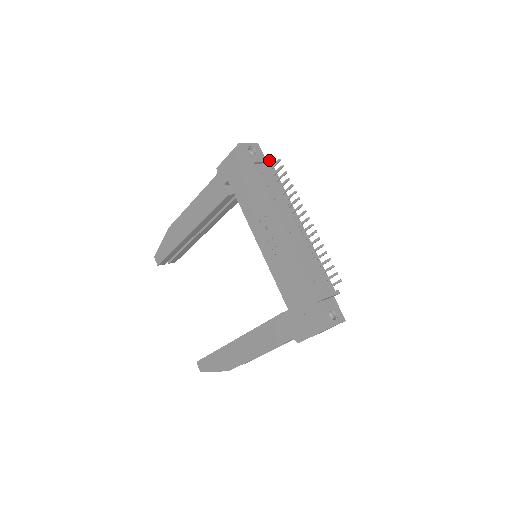
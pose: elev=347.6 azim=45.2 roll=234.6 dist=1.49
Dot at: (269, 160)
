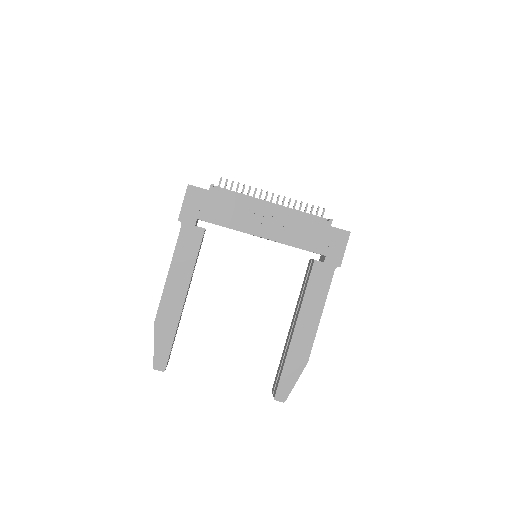
Dot at: occluded
